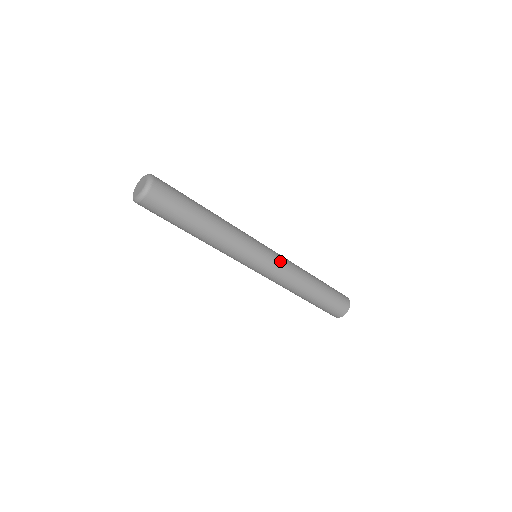
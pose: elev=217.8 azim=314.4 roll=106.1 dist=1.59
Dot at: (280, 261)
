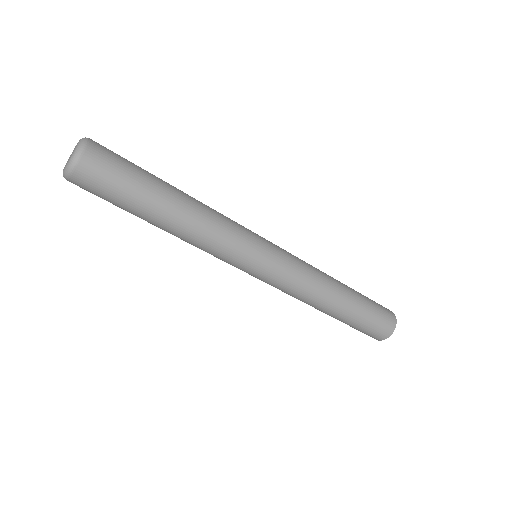
Dot at: (287, 272)
